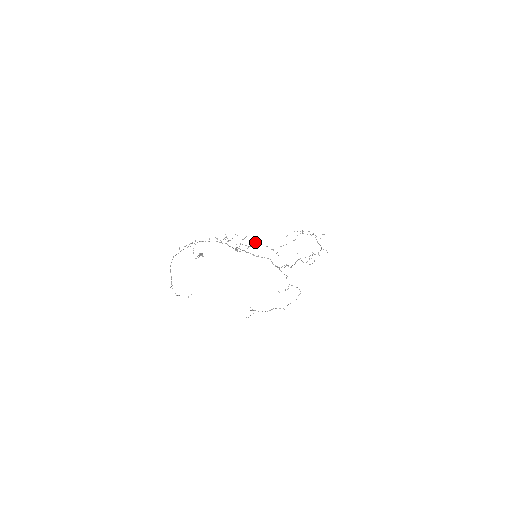
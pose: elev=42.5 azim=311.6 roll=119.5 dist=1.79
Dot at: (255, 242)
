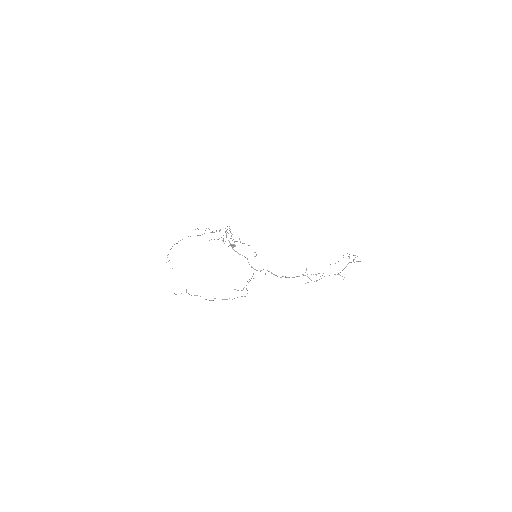
Dot at: occluded
